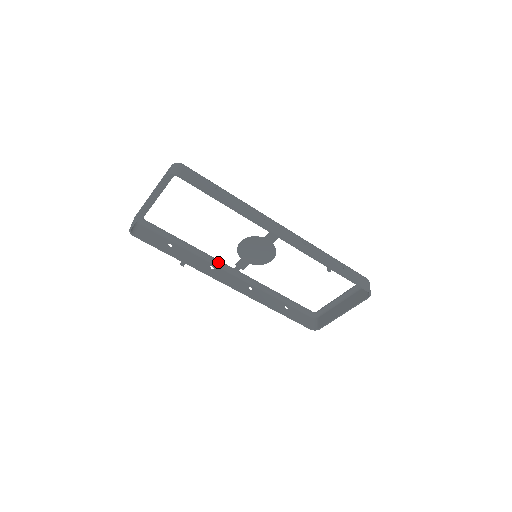
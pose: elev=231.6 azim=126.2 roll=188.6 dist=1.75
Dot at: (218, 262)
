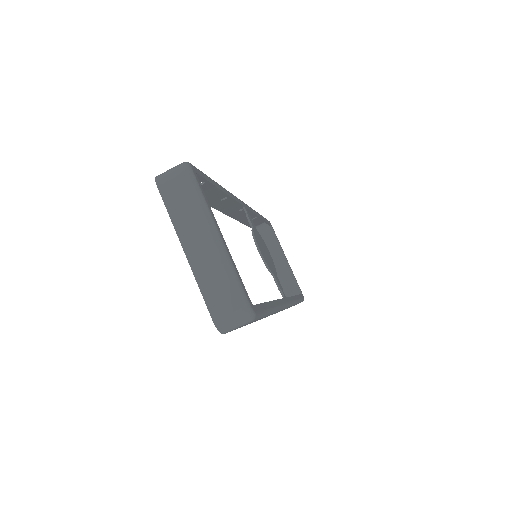
Dot at: (236, 201)
